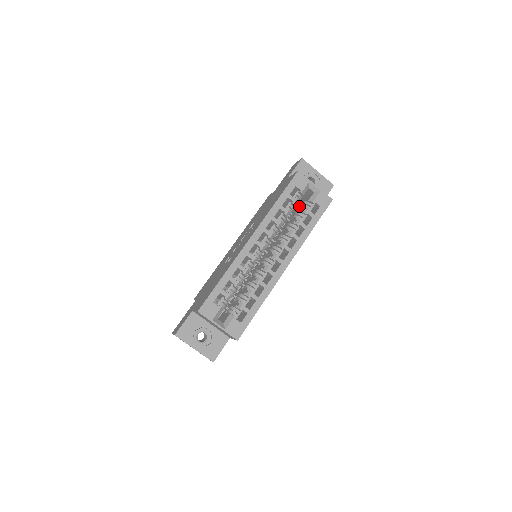
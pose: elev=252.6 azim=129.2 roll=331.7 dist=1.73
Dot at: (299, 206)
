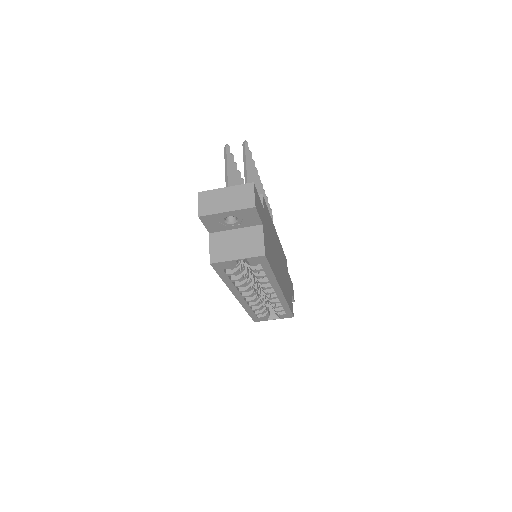
Dot at: occluded
